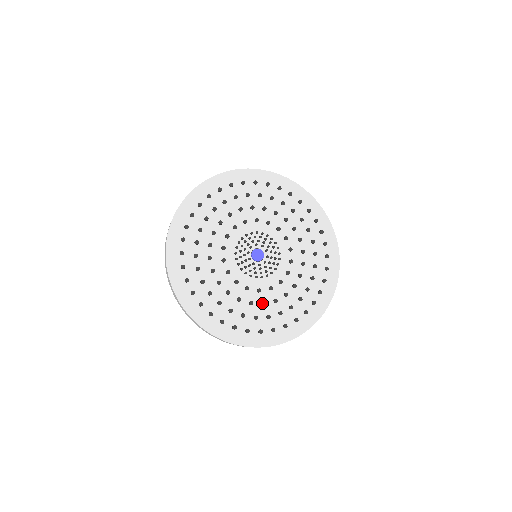
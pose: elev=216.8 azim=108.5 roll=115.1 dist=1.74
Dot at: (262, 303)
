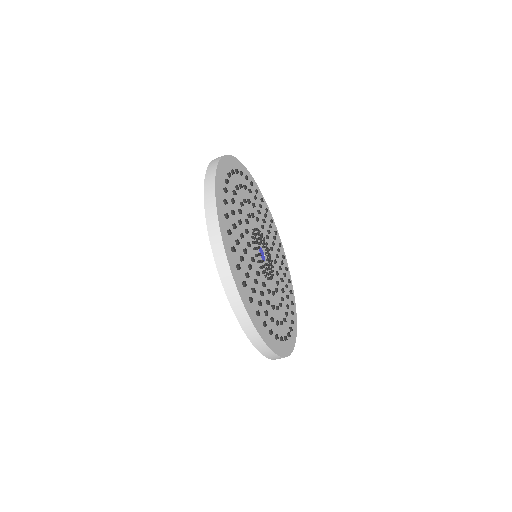
Dot at: (273, 305)
